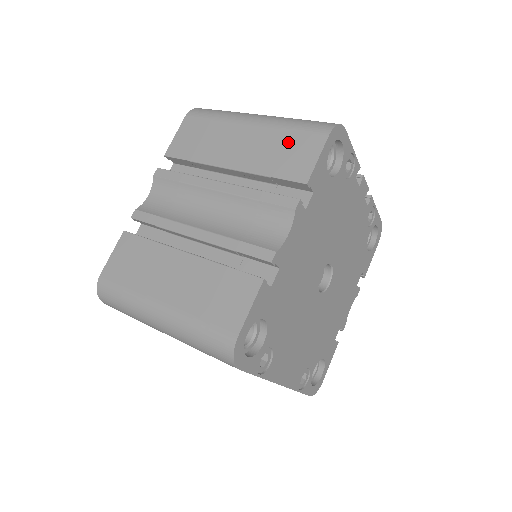
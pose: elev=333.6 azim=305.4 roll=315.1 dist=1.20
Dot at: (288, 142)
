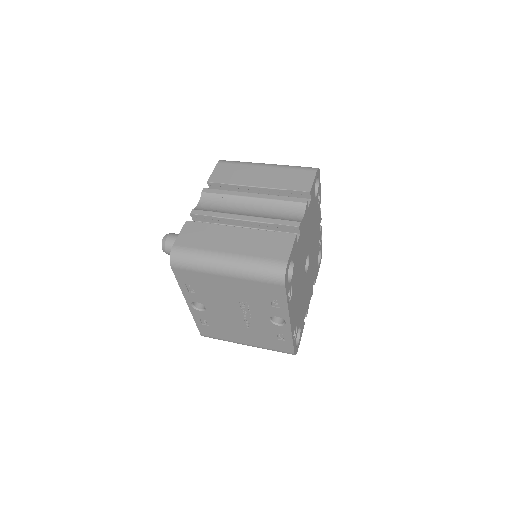
Dot at: (293, 174)
